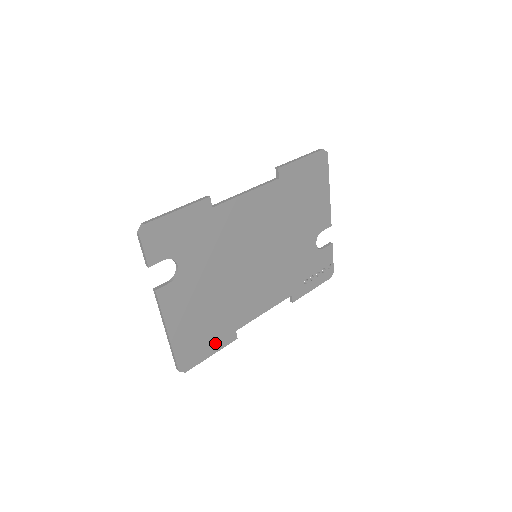
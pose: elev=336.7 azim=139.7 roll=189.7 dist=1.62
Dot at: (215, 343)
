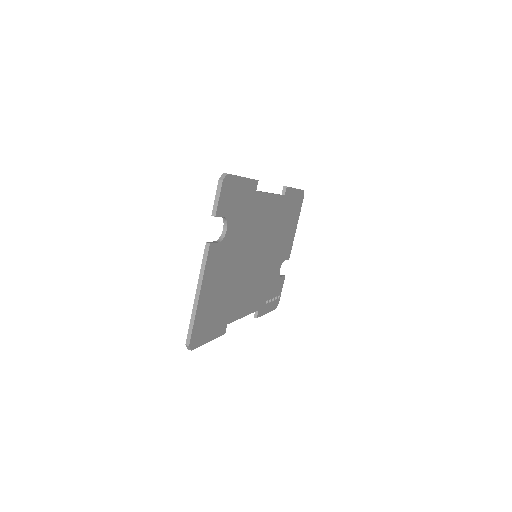
Dot at: (215, 329)
